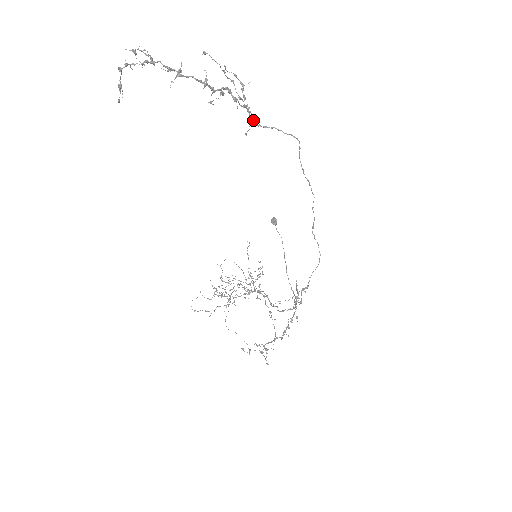
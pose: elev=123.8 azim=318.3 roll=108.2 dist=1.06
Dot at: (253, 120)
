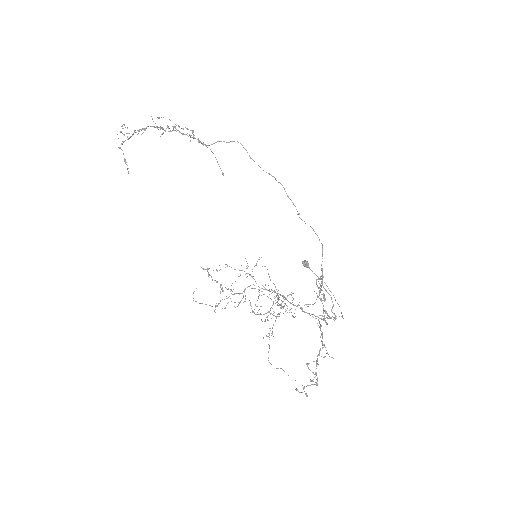
Dot at: (202, 143)
